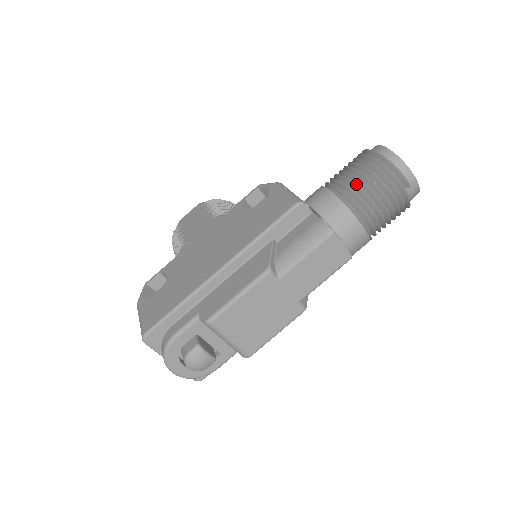
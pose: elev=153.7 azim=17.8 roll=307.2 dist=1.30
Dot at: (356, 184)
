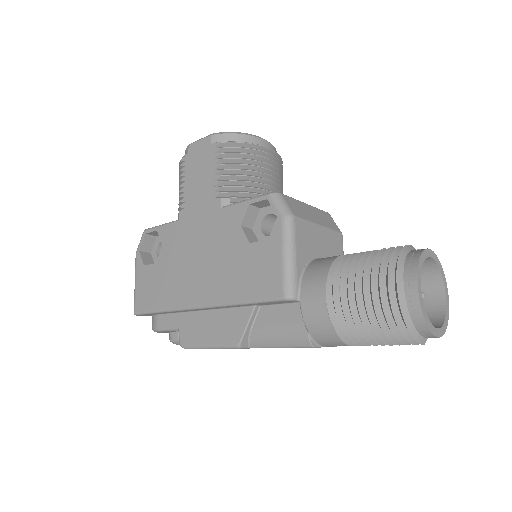
Dot at: (358, 318)
